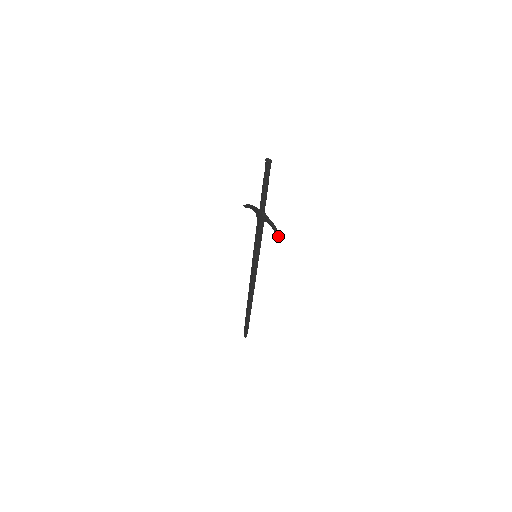
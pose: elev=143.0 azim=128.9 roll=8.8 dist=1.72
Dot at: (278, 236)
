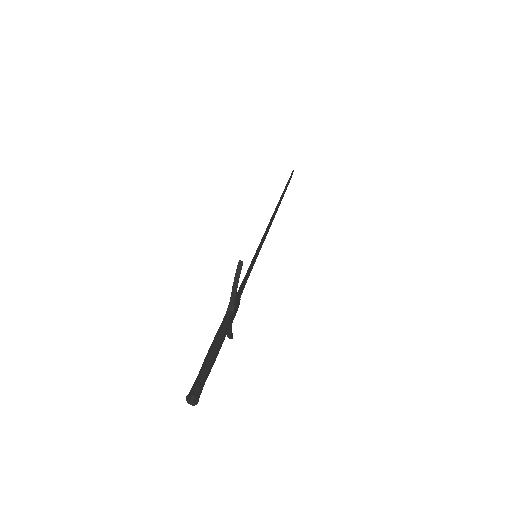
Dot at: (229, 338)
